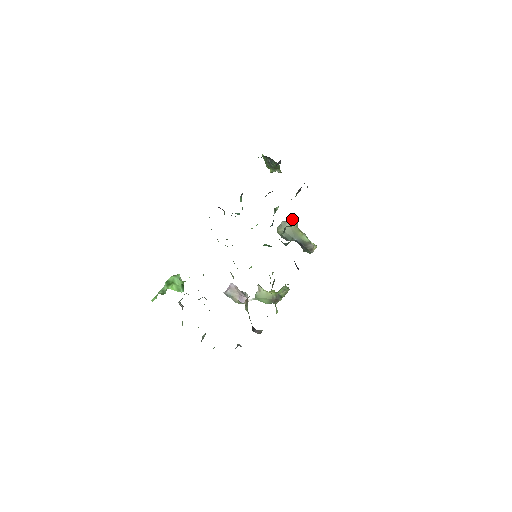
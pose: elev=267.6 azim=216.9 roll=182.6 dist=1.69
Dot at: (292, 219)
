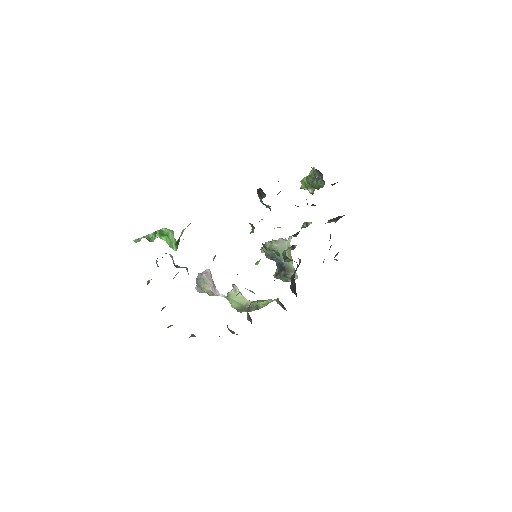
Dot at: occluded
